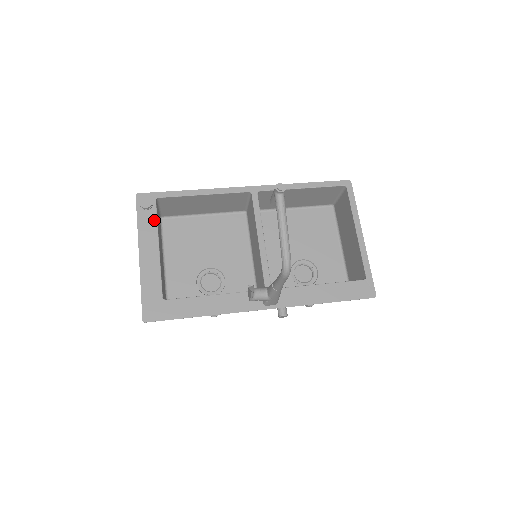
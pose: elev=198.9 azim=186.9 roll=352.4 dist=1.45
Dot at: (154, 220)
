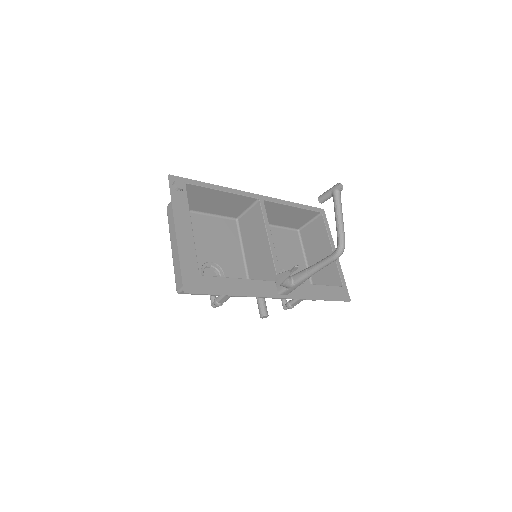
Dot at: (186, 202)
